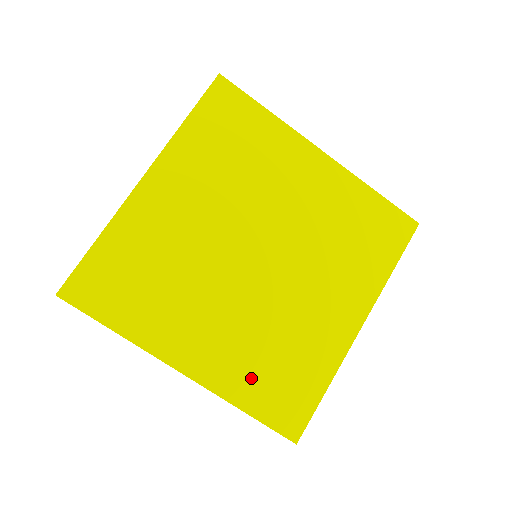
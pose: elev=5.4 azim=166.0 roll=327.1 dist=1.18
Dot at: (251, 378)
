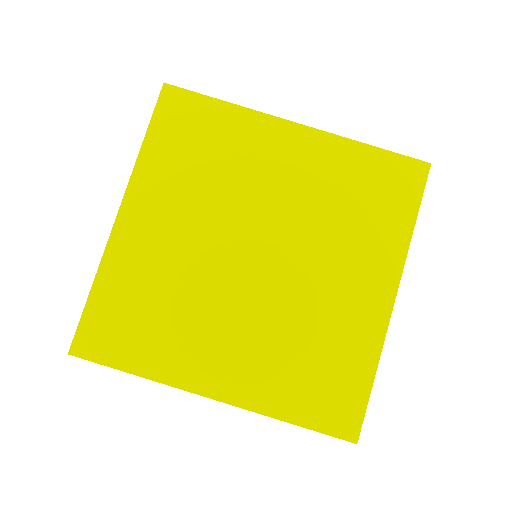
Dot at: (286, 385)
